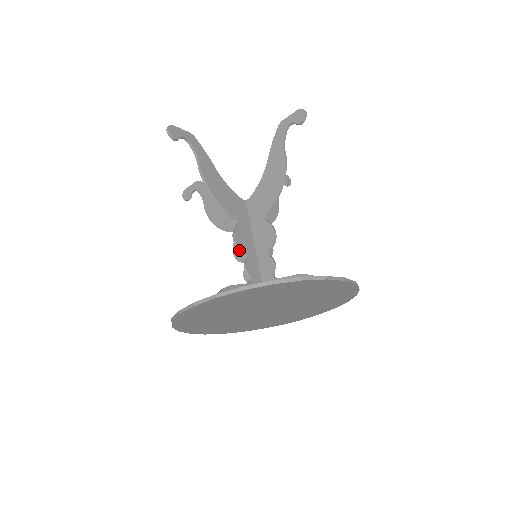
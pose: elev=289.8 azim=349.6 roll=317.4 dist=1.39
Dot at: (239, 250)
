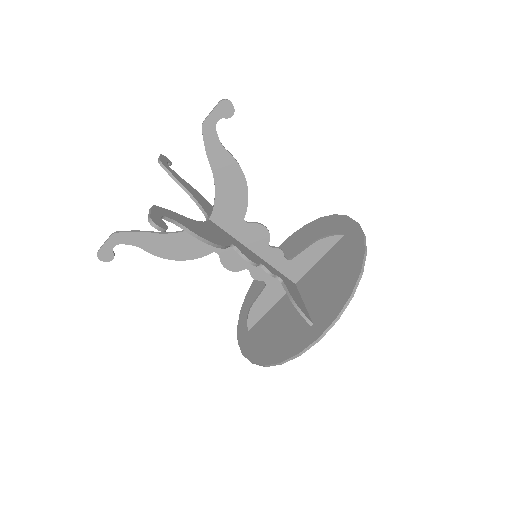
Dot at: occluded
